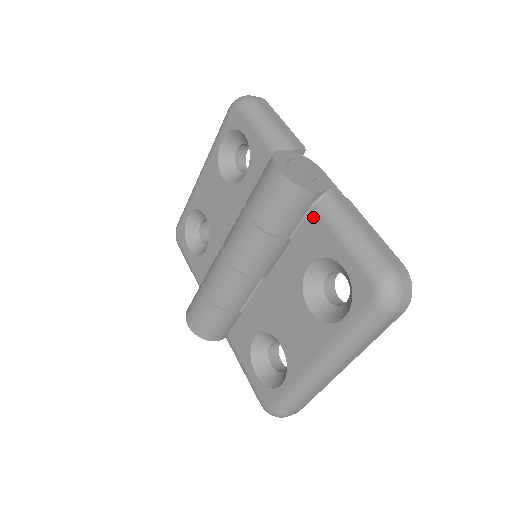
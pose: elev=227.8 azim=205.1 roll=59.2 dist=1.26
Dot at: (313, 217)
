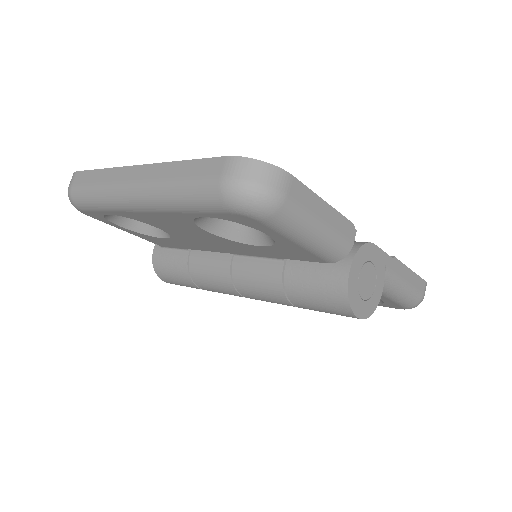
Dot at: occluded
